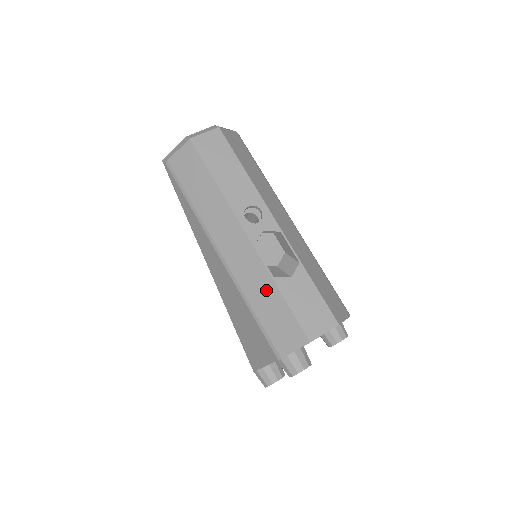
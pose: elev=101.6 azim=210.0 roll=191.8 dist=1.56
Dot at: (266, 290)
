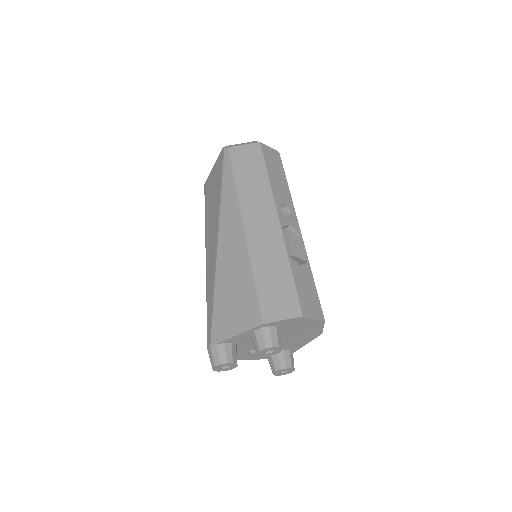
Dot at: (278, 263)
